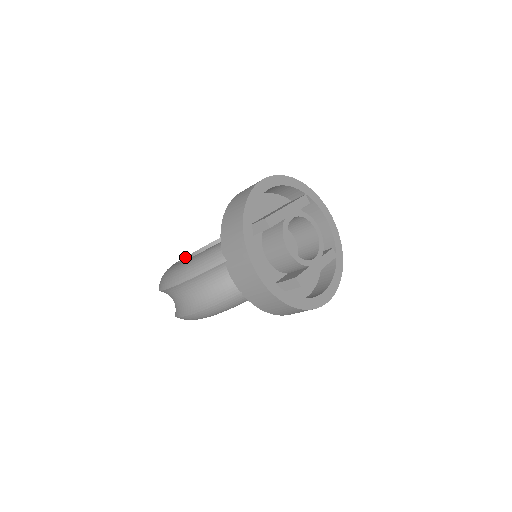
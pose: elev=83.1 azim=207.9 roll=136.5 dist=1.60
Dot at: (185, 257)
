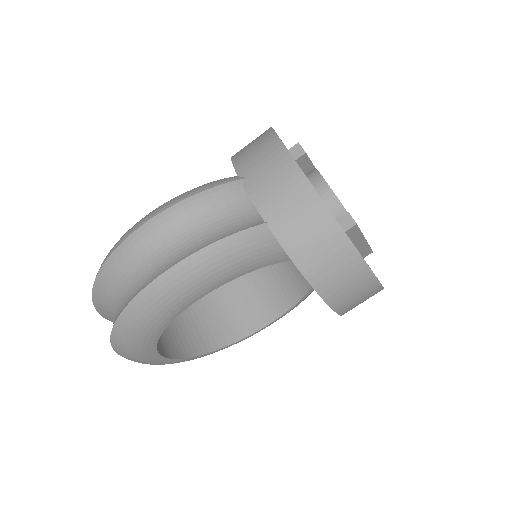
Dot at: occluded
